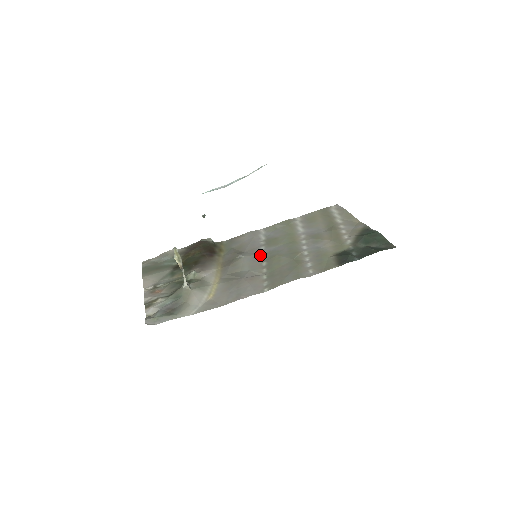
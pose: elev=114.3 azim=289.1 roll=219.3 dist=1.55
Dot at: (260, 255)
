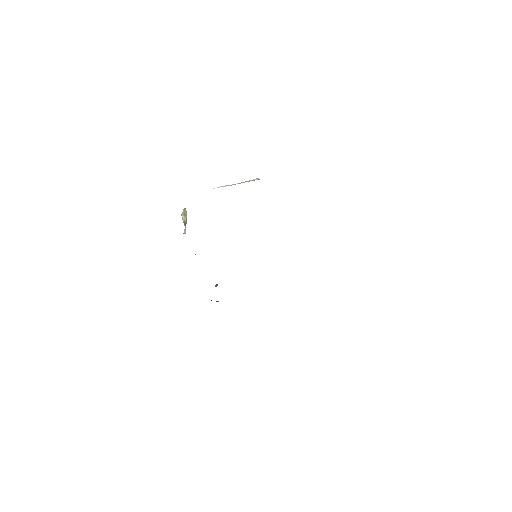
Dot at: occluded
